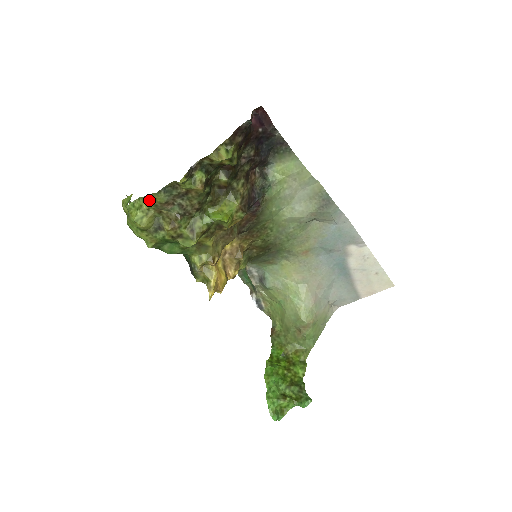
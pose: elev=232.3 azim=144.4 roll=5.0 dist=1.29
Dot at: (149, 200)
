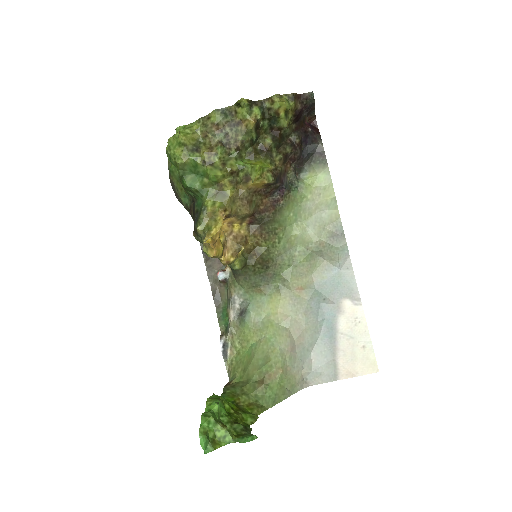
Dot at: (203, 121)
